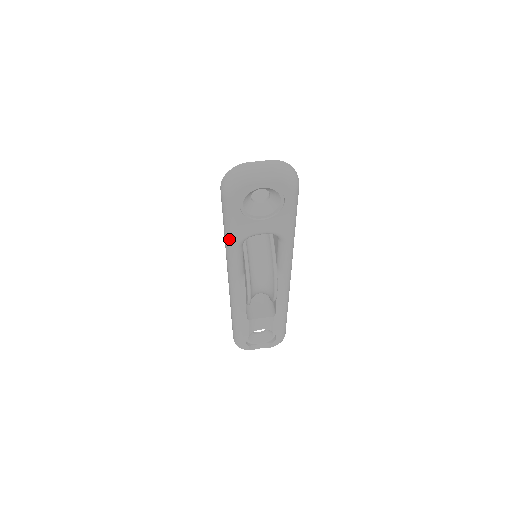
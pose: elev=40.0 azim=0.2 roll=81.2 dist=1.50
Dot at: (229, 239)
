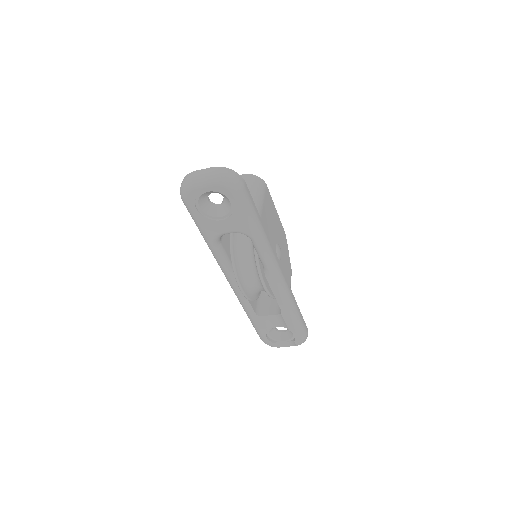
Dot at: (204, 239)
